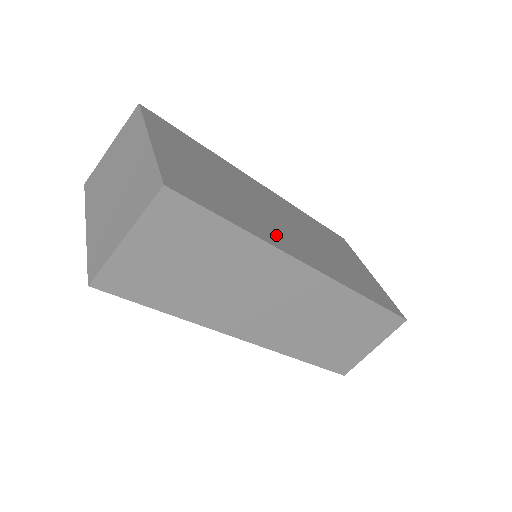
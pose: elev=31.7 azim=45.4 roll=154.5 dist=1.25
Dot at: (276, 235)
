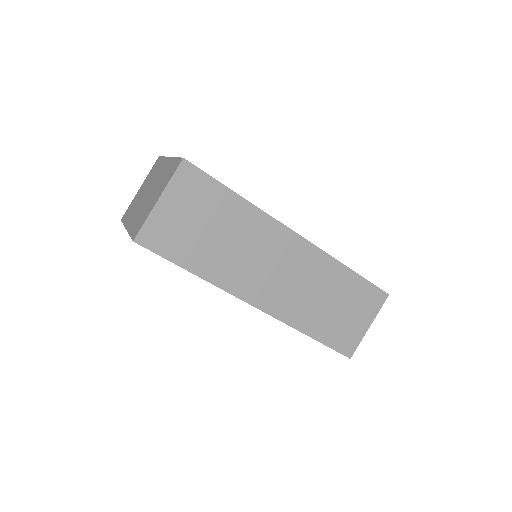
Dot at: occluded
